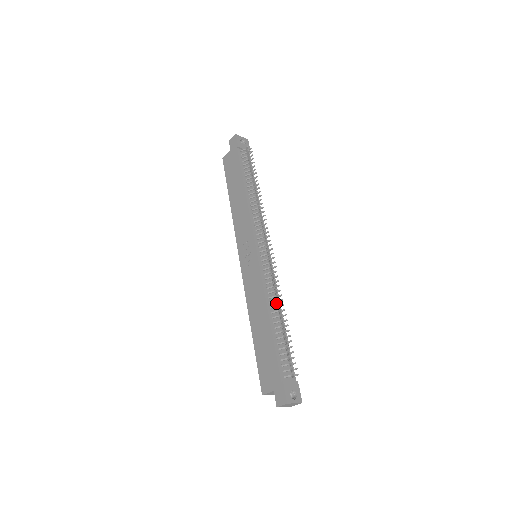
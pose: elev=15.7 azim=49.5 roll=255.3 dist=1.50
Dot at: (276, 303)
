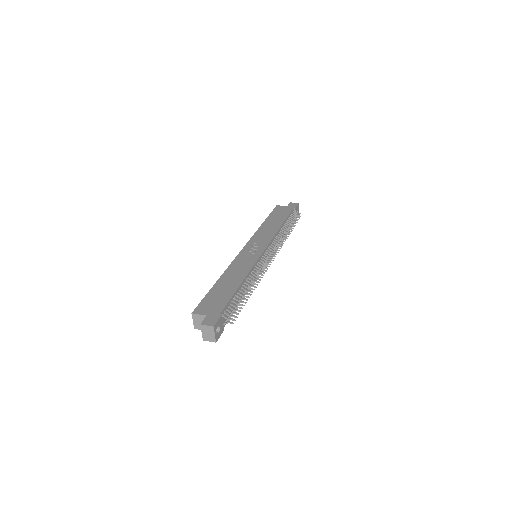
Dot at: (249, 284)
